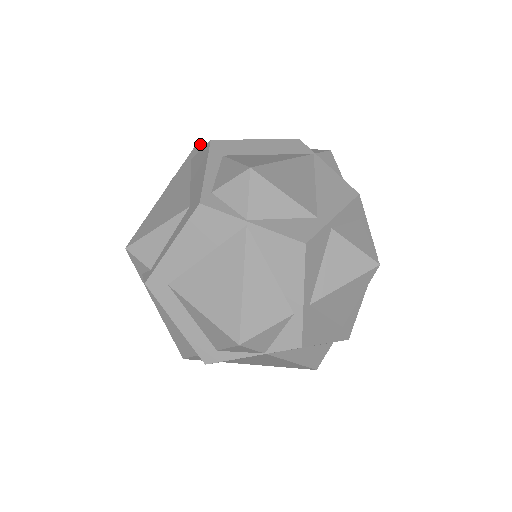
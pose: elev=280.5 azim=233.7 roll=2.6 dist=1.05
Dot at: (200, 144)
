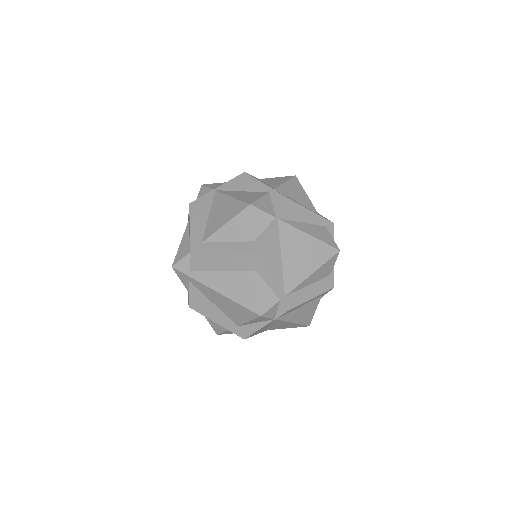
Dot at: occluded
